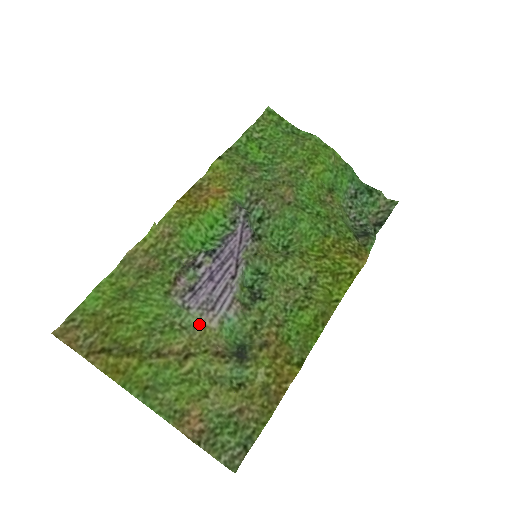
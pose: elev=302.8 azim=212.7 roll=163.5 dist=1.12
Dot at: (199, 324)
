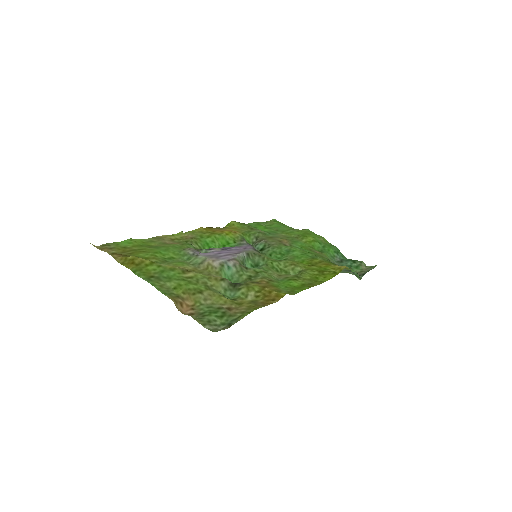
Dot at: (204, 262)
